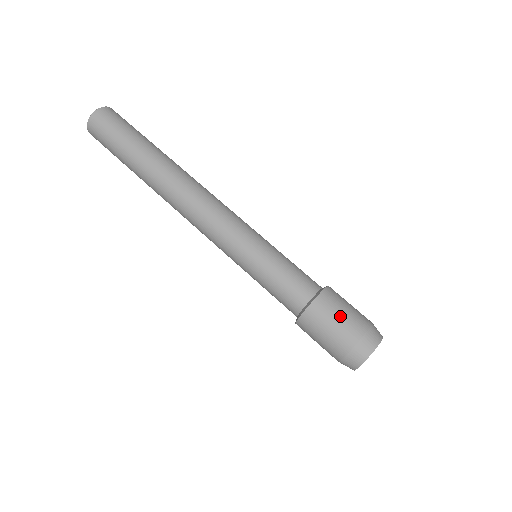
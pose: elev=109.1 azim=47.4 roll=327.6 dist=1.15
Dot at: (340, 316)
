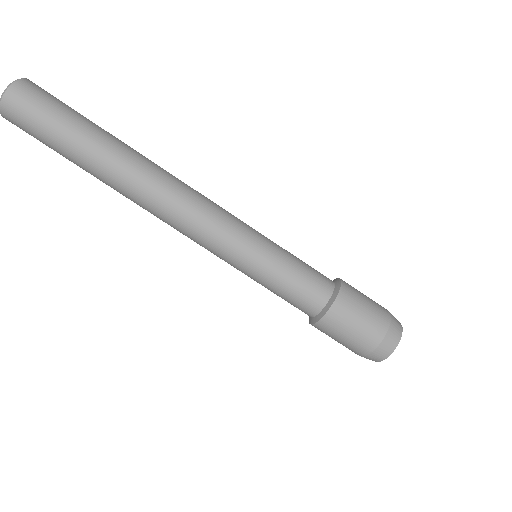
Dot at: (341, 340)
